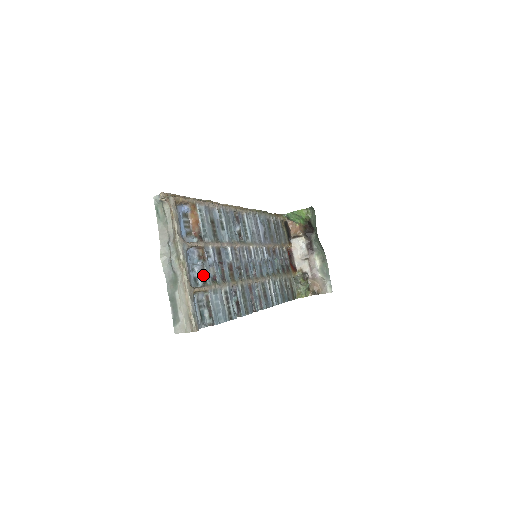
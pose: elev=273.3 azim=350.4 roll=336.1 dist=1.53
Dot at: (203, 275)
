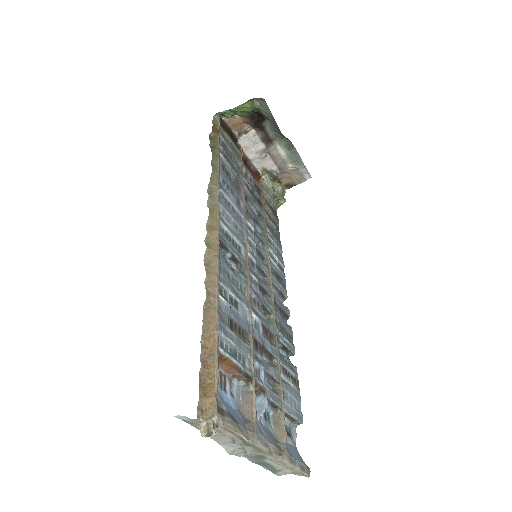
Dot at: (270, 403)
